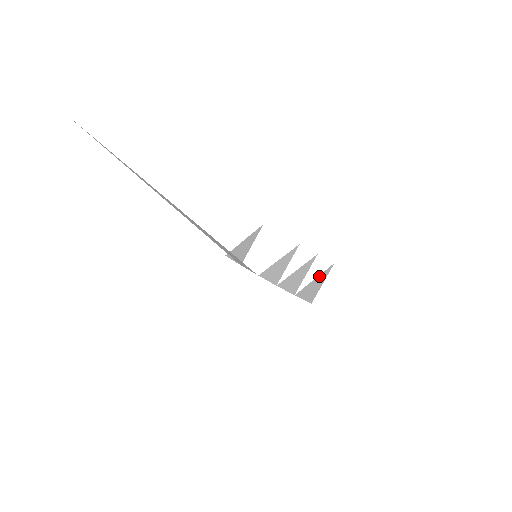
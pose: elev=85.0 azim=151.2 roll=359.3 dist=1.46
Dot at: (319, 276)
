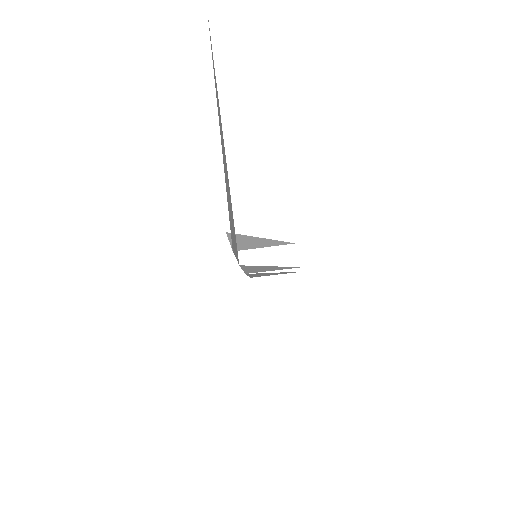
Dot at: occluded
